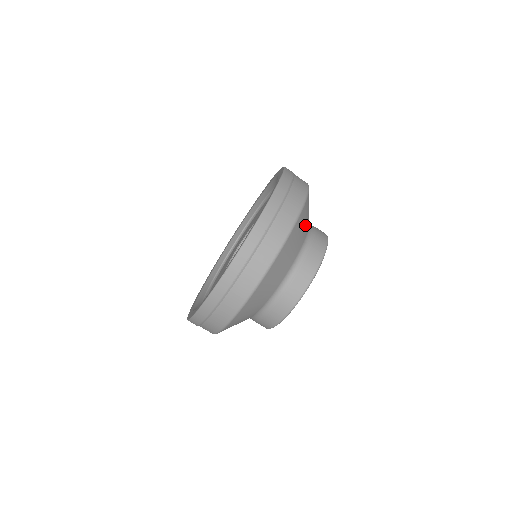
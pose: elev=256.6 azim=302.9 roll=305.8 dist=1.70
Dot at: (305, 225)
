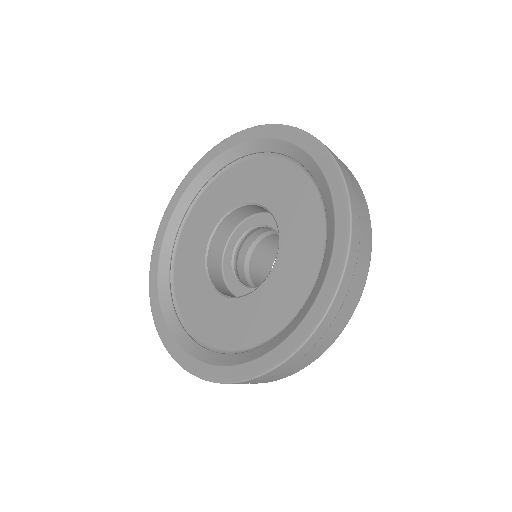
Dot at: occluded
